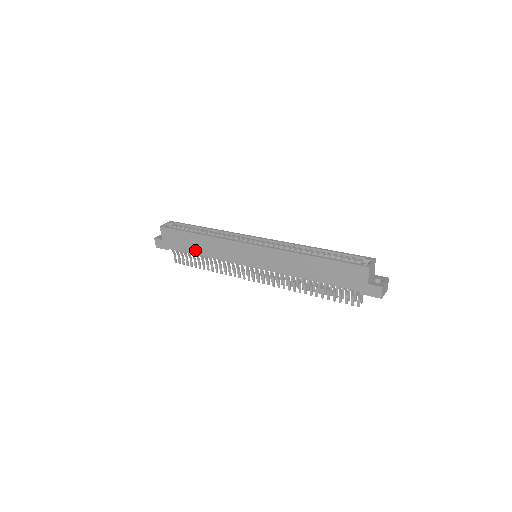
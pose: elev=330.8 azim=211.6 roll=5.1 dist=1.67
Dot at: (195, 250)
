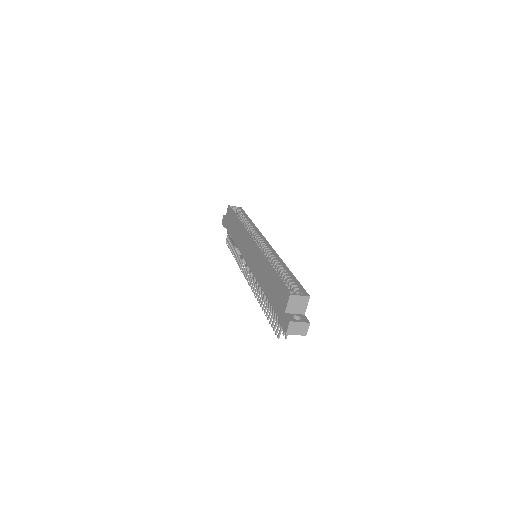
Dot at: (232, 233)
